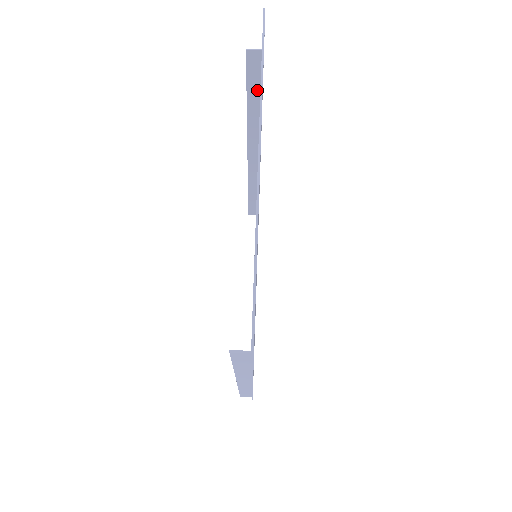
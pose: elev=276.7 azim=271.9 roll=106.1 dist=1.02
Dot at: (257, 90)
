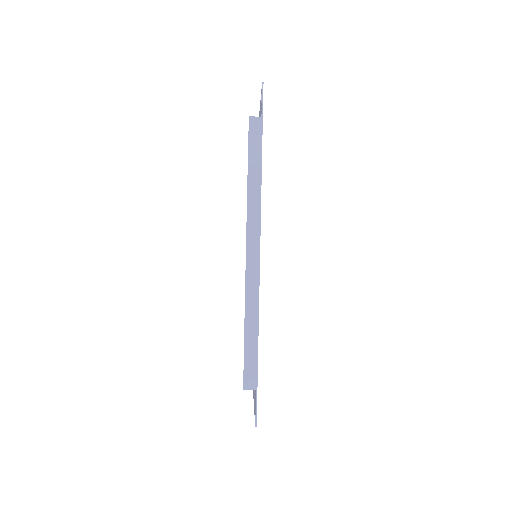
Dot at: (253, 346)
